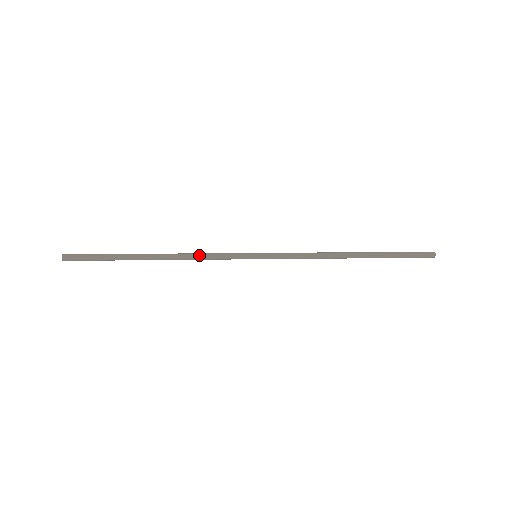
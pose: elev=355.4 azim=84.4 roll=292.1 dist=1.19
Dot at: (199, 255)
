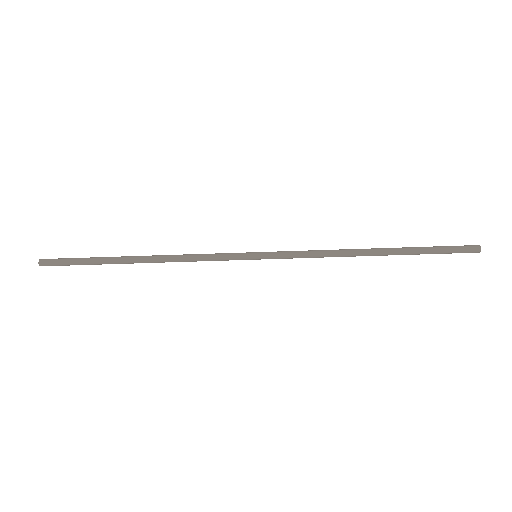
Dot at: (190, 254)
